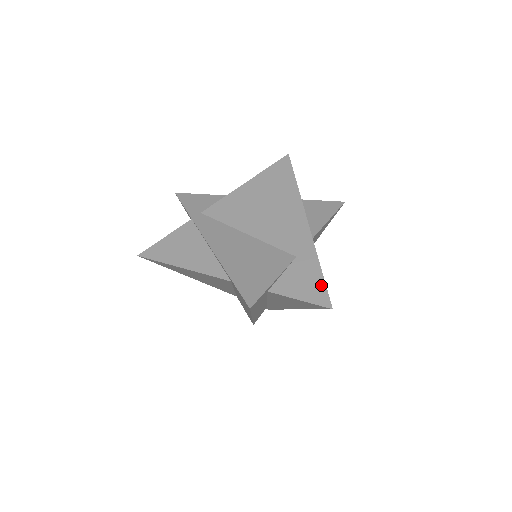
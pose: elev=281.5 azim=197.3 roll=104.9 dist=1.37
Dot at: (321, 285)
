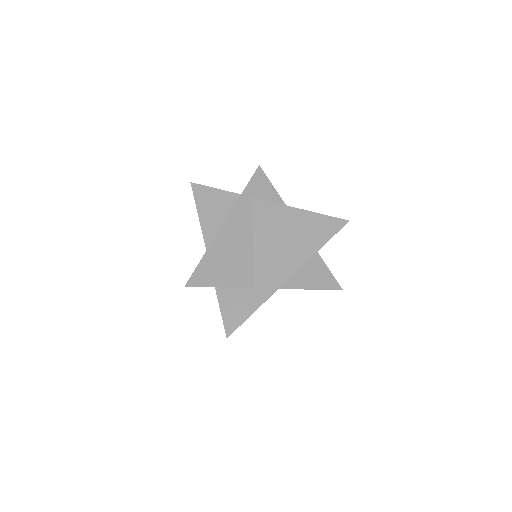
Dot at: (241, 319)
